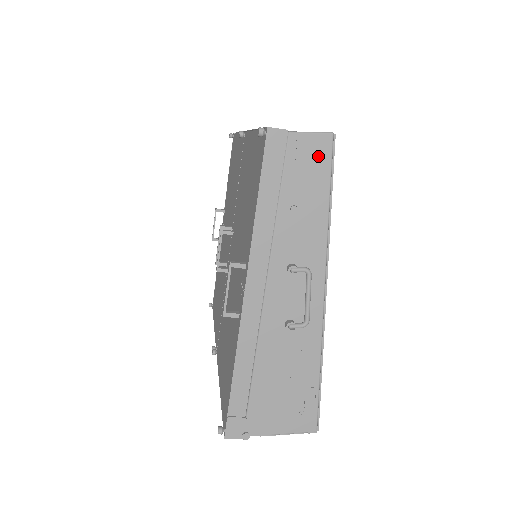
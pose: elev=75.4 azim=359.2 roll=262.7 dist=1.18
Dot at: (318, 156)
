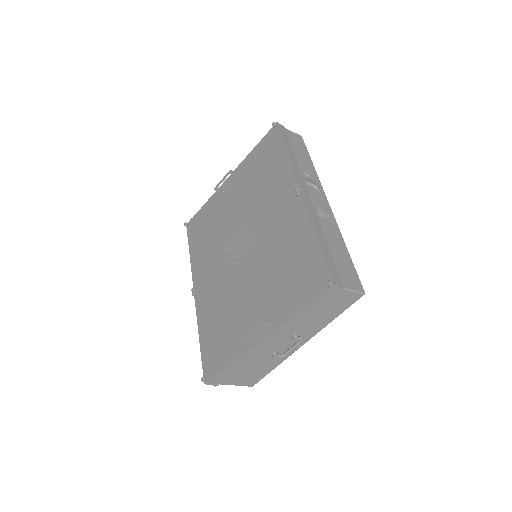
Dot at: (349, 300)
